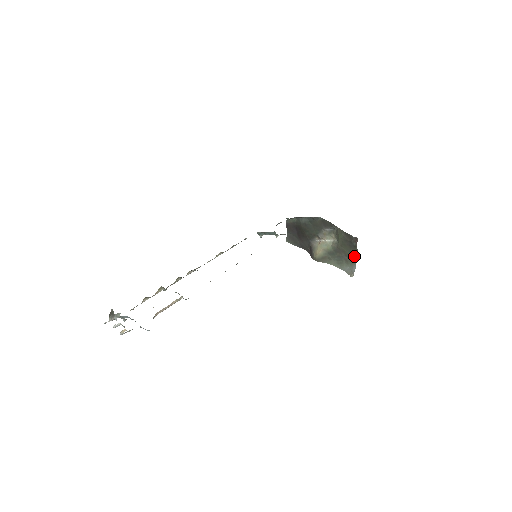
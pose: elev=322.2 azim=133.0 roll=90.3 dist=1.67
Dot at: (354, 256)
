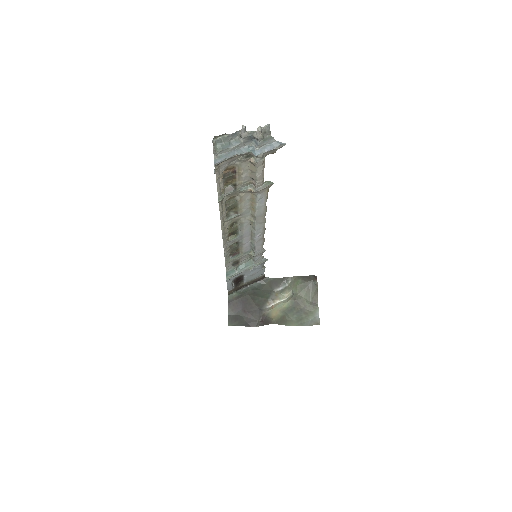
Dot at: (314, 302)
